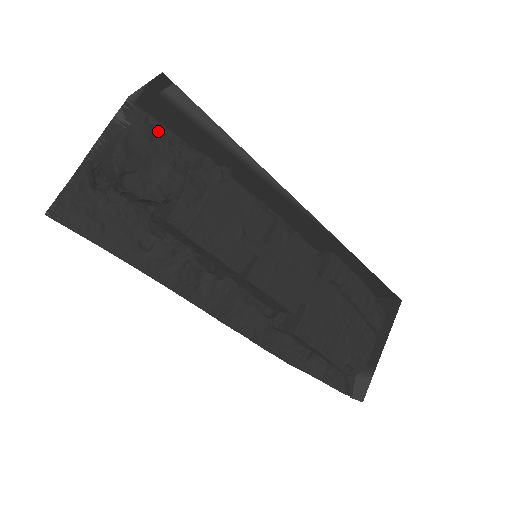
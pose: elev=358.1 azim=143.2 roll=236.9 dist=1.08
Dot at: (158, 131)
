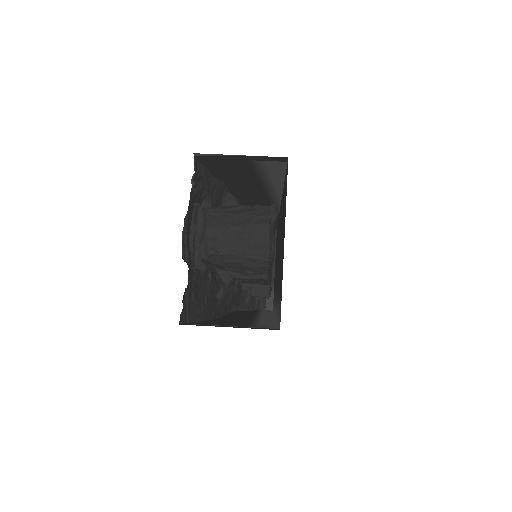
Dot at: occluded
